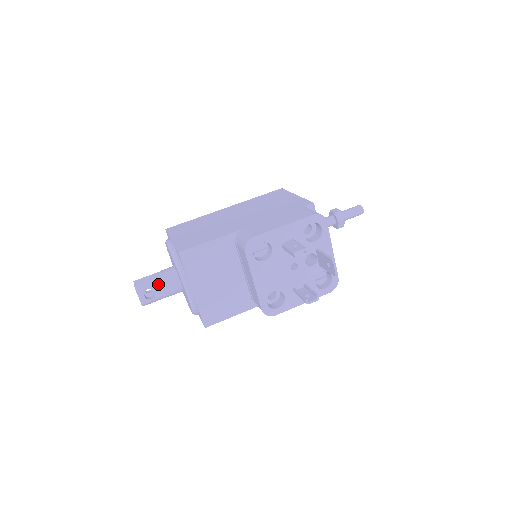
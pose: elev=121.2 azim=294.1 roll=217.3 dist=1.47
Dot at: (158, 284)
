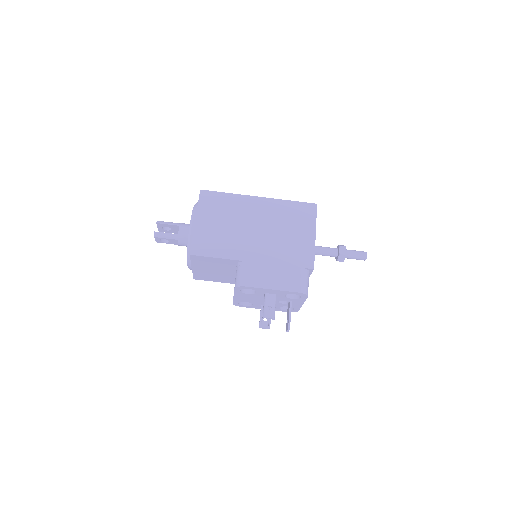
Dot at: (173, 239)
